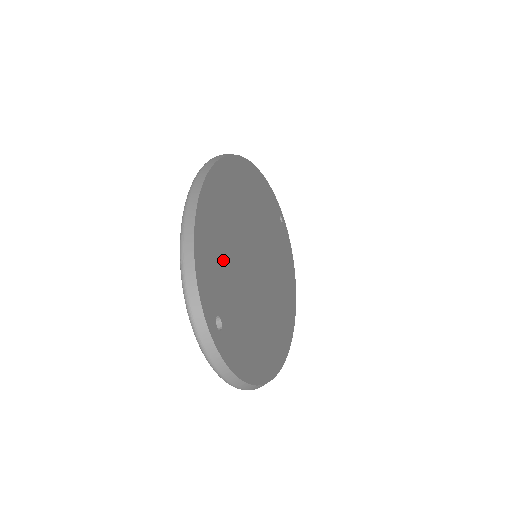
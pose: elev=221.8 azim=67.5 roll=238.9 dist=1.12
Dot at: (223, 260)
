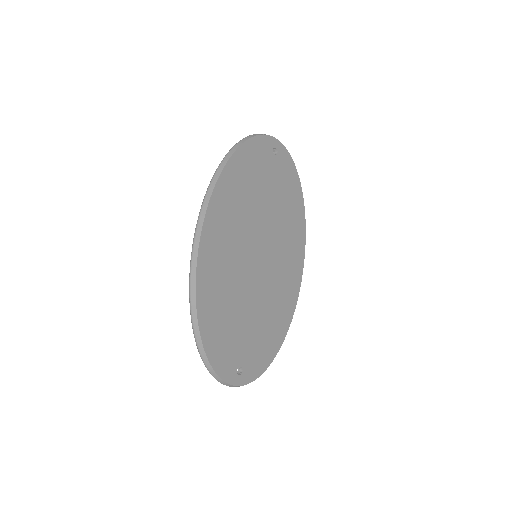
Dot at: (230, 328)
